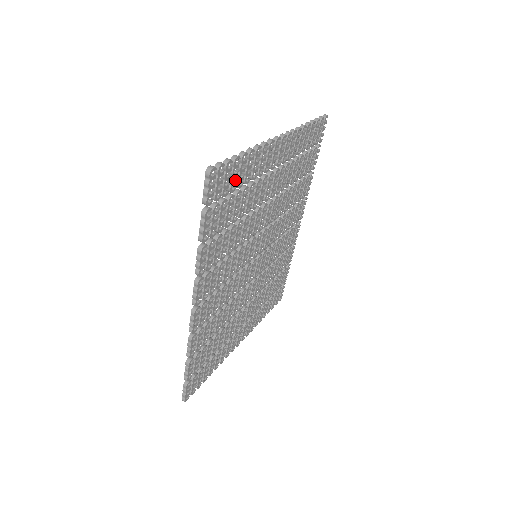
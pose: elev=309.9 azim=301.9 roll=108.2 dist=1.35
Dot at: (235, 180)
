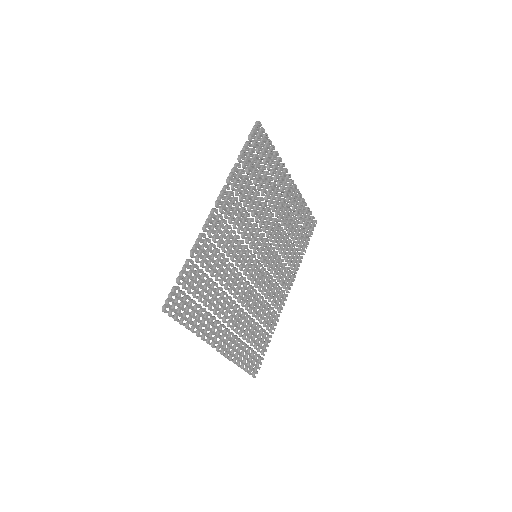
Dot at: occluded
